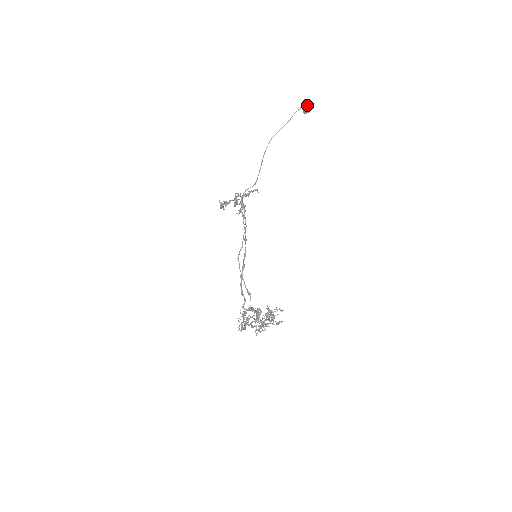
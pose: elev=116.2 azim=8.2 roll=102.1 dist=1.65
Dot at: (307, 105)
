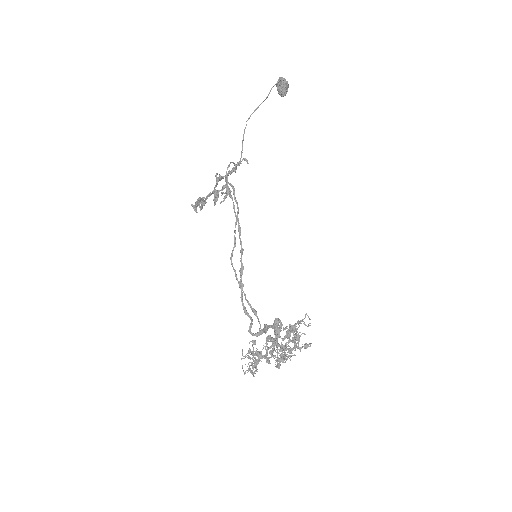
Dot at: (284, 83)
